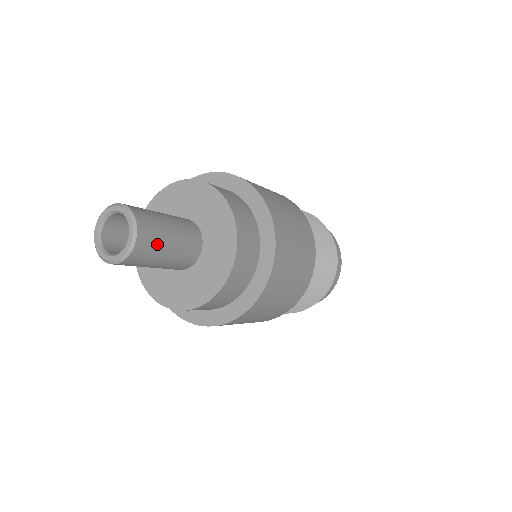
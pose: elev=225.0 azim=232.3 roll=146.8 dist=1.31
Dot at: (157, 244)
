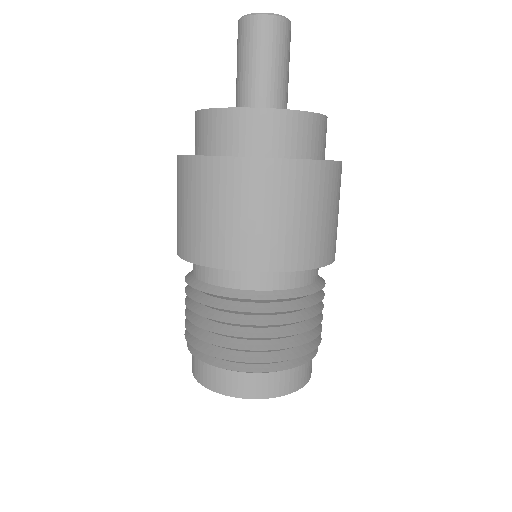
Dot at: (285, 47)
